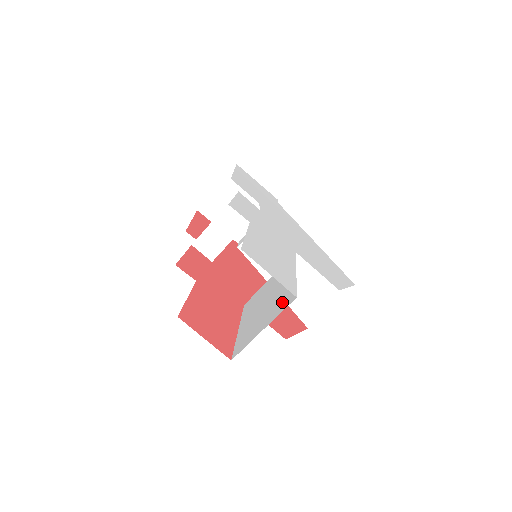
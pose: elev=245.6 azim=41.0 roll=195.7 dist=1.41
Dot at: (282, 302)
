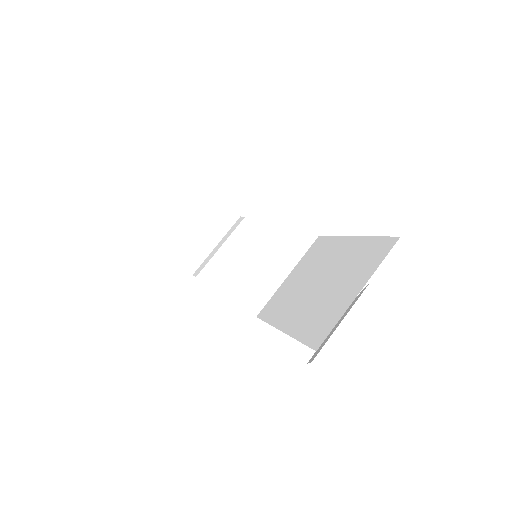
Dot at: (367, 258)
